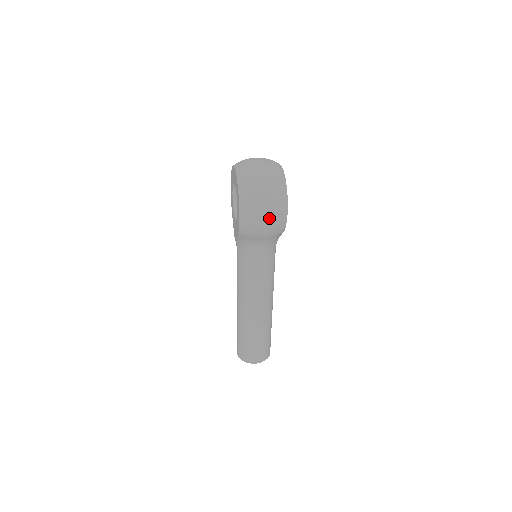
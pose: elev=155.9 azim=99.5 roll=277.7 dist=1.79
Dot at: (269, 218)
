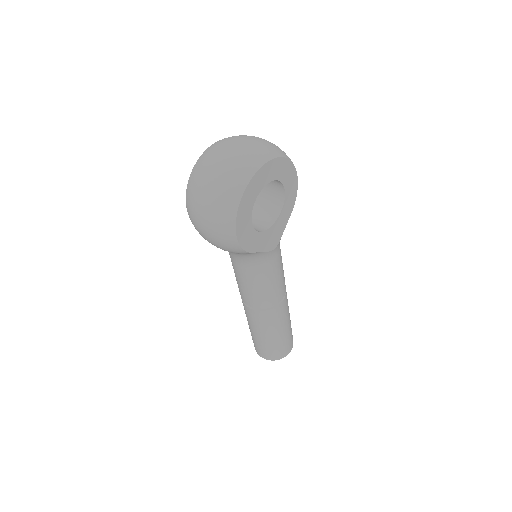
Dot at: (209, 233)
